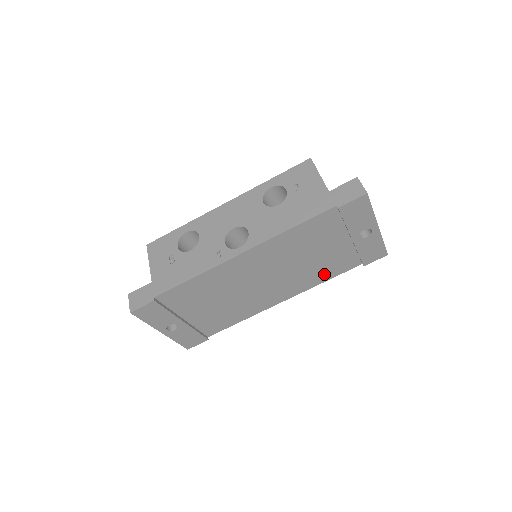
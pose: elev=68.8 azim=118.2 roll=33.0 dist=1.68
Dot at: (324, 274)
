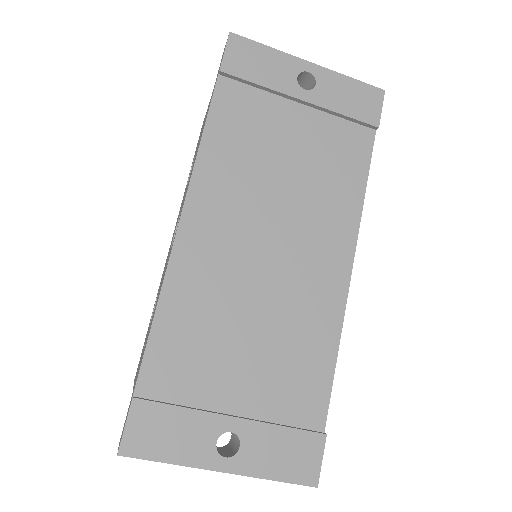
Dot at: (346, 181)
